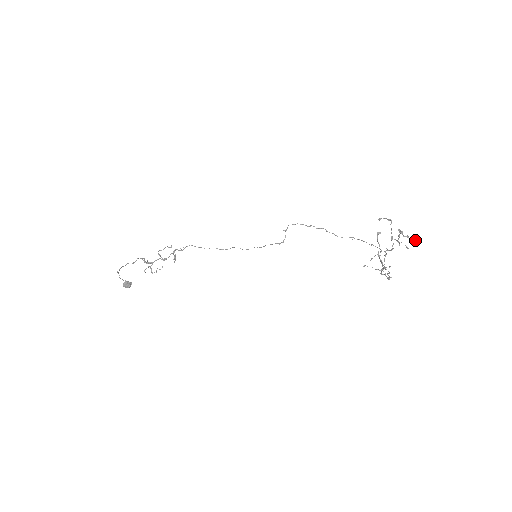
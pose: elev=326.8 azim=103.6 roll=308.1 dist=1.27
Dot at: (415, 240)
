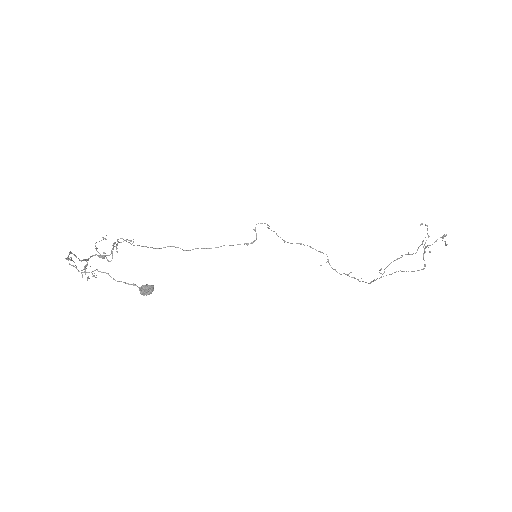
Dot at: occluded
